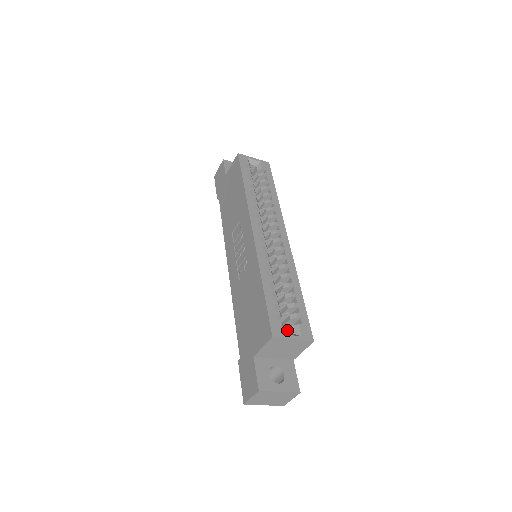
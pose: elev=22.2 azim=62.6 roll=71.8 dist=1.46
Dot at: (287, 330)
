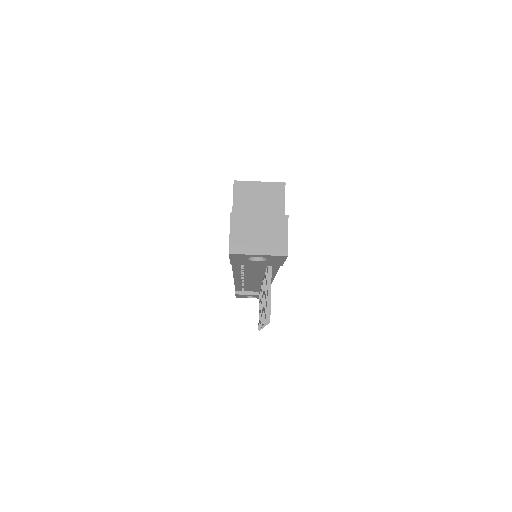
Dot at: occluded
